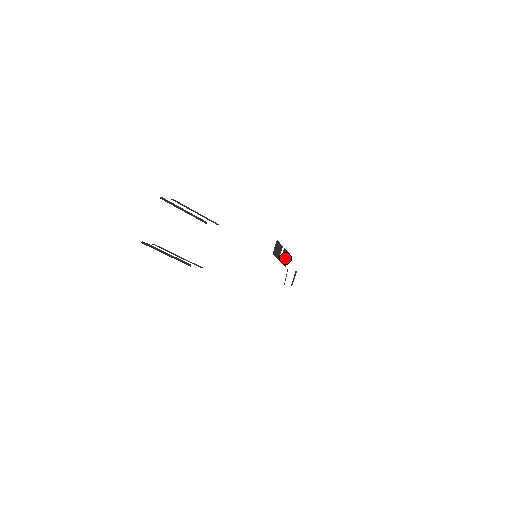
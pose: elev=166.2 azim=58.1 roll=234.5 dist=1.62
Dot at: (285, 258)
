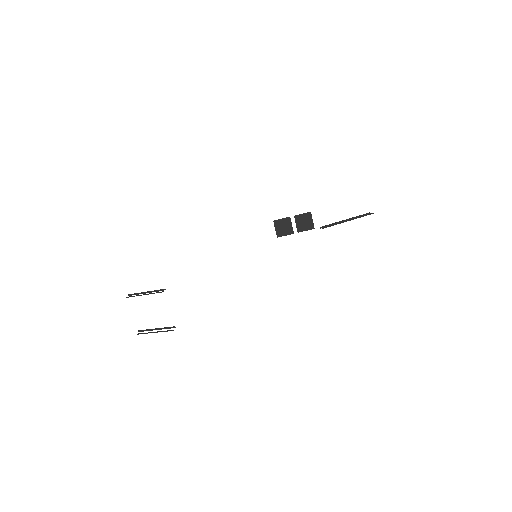
Dot at: (305, 222)
